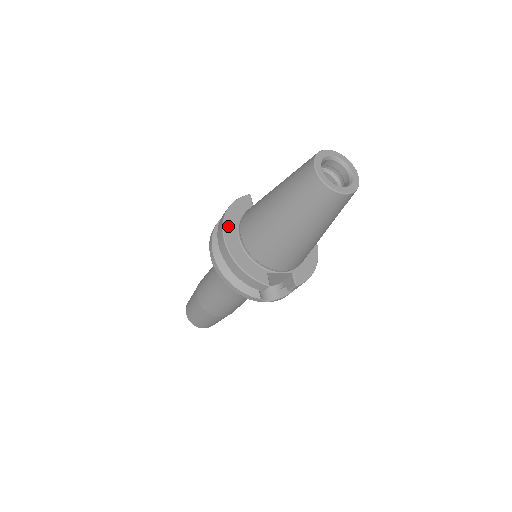
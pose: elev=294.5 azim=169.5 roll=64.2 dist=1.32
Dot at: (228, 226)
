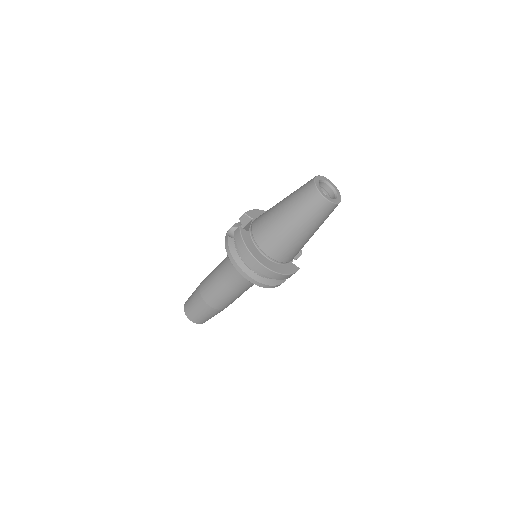
Dot at: (260, 259)
